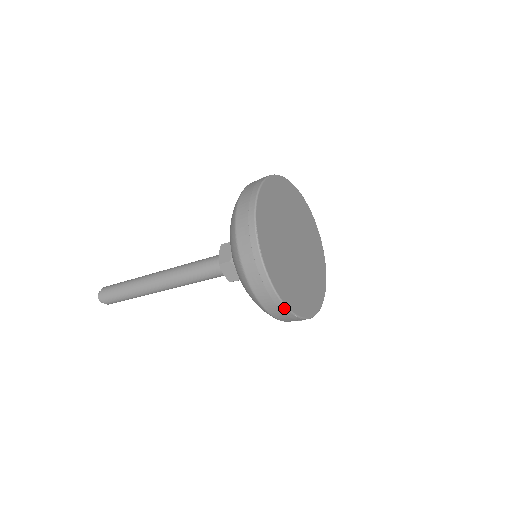
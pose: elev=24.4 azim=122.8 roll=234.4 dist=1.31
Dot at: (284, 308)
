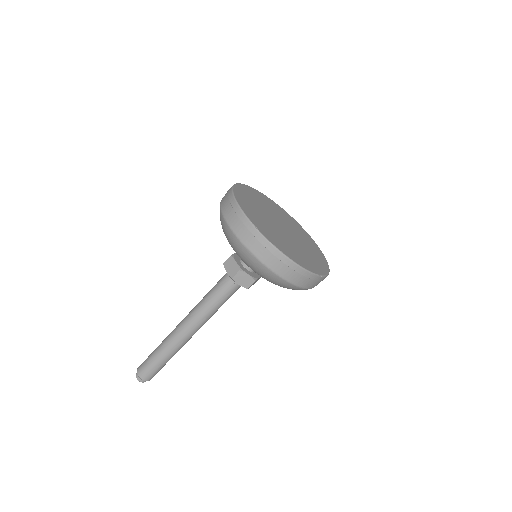
Dot at: (307, 273)
